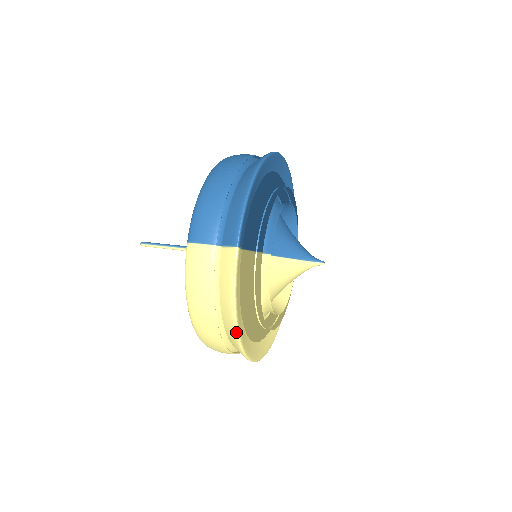
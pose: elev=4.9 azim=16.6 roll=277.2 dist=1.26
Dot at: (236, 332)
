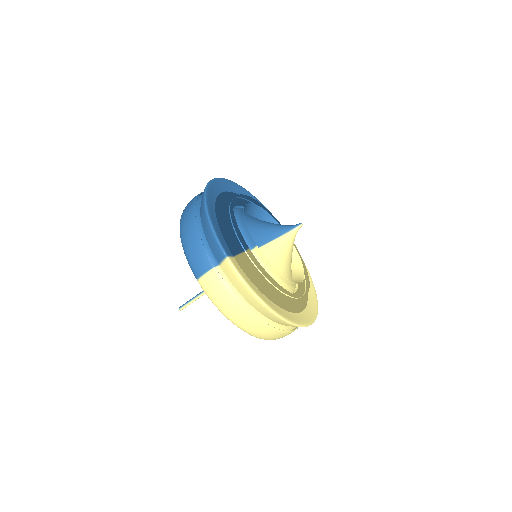
Dot at: (272, 312)
